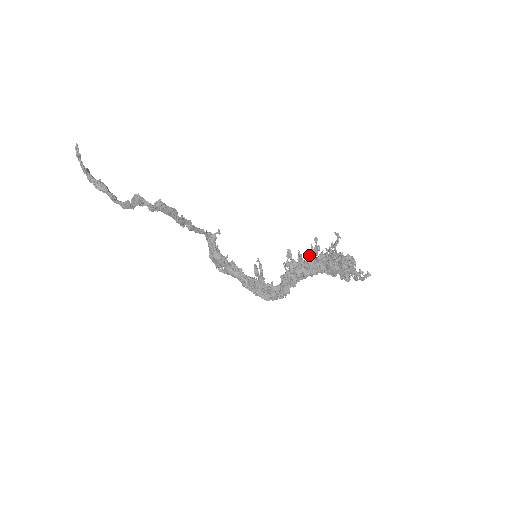
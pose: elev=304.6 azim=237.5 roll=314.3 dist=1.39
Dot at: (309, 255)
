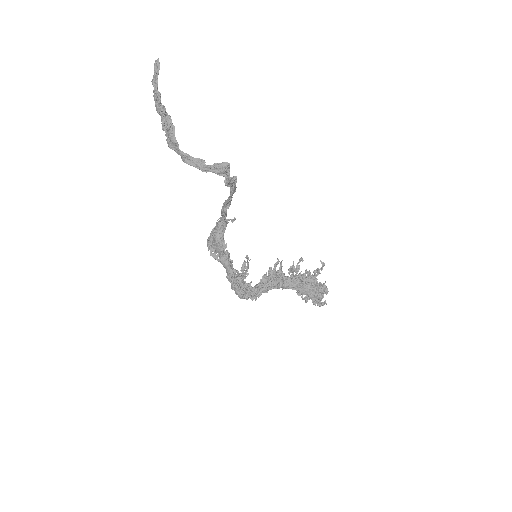
Dot at: (290, 270)
